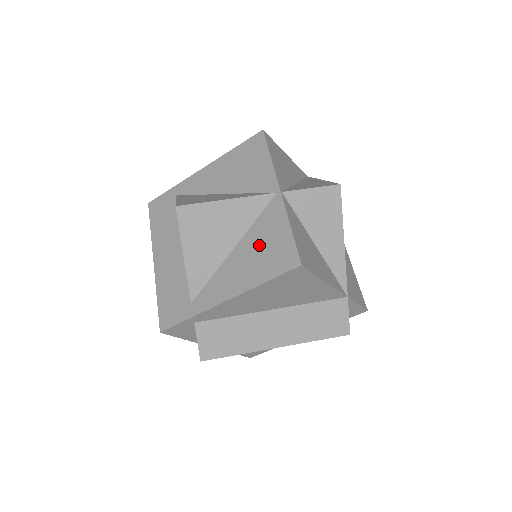
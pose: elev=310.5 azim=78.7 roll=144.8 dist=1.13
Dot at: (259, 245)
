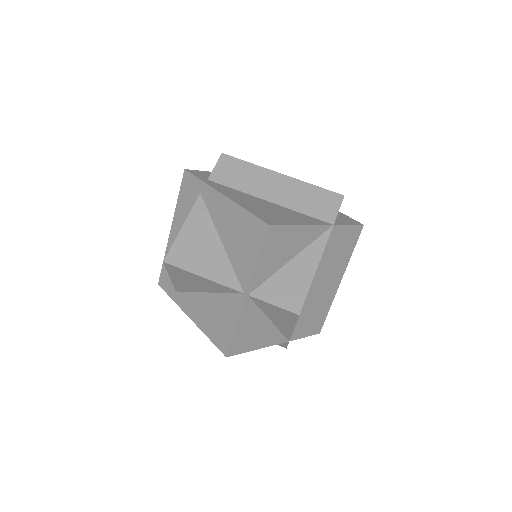
Dot at: (217, 312)
